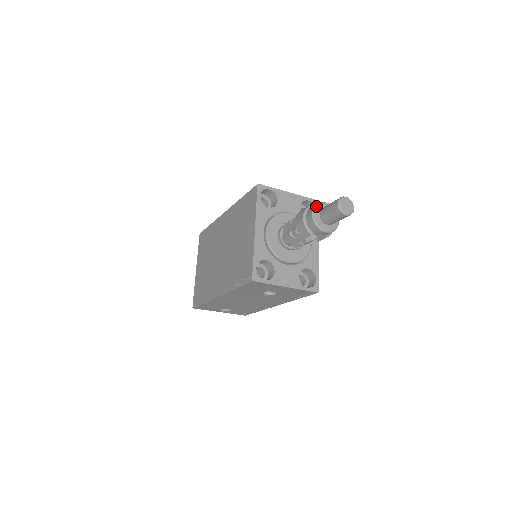
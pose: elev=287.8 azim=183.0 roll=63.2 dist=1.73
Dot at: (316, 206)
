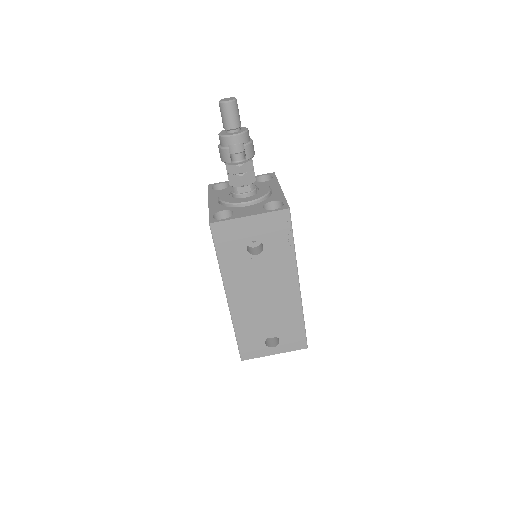
Dot at: (221, 131)
